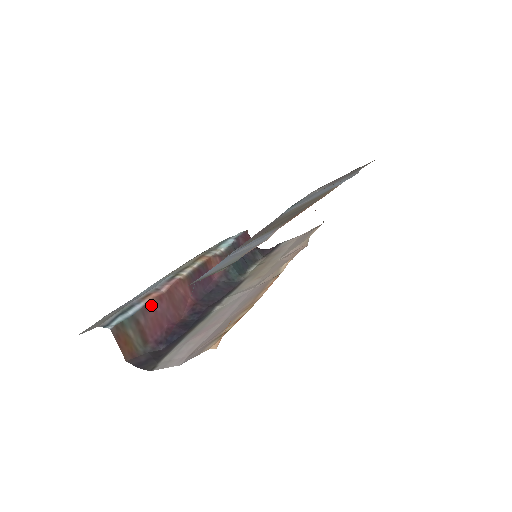
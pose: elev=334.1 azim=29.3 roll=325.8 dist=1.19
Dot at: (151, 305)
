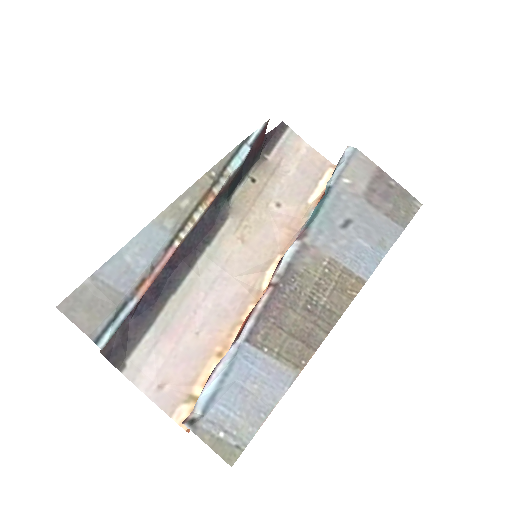
Dot at: (141, 297)
